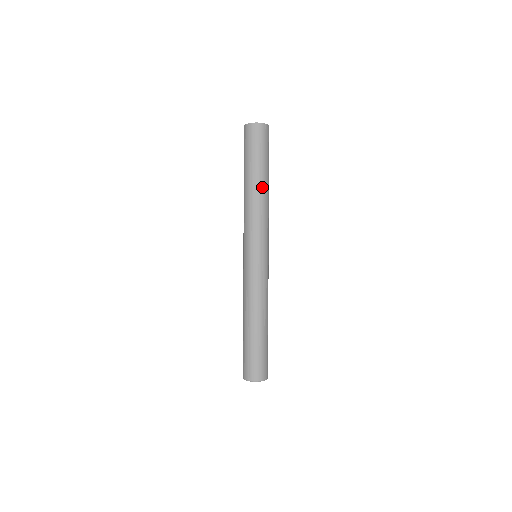
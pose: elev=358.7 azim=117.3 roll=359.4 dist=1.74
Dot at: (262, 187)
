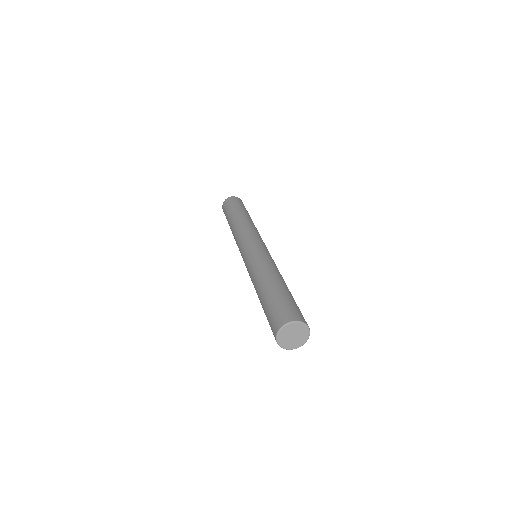
Dot at: occluded
